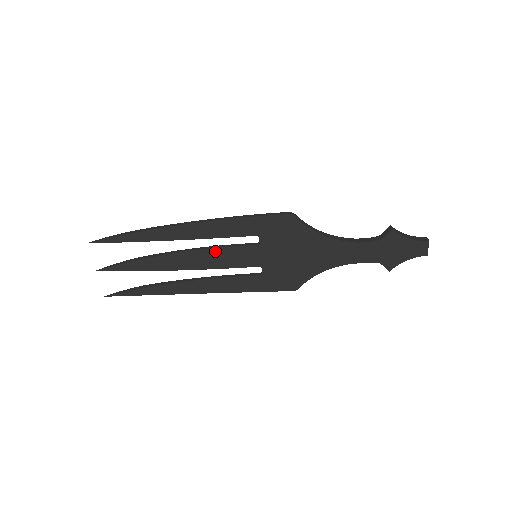
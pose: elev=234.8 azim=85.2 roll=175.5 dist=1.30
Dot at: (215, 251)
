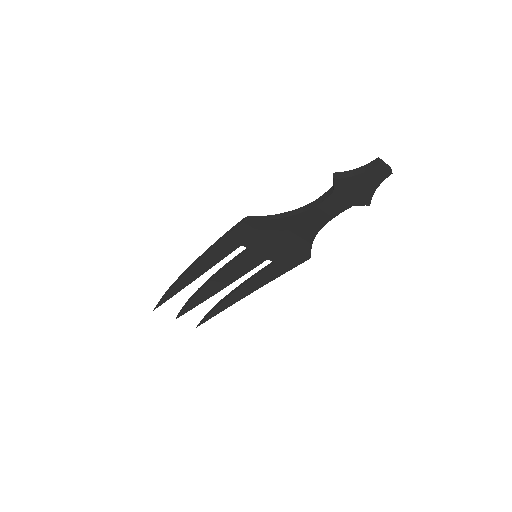
Dot at: (227, 269)
